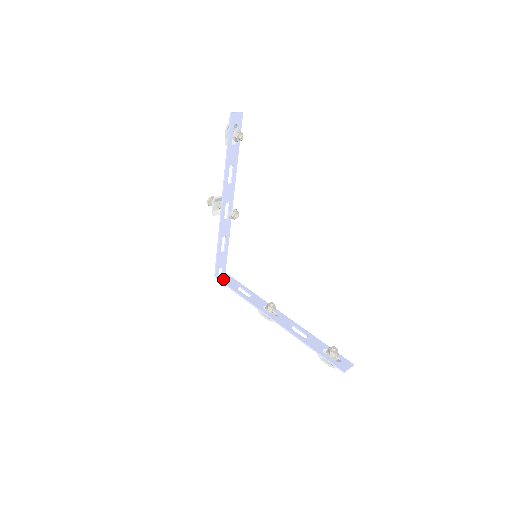
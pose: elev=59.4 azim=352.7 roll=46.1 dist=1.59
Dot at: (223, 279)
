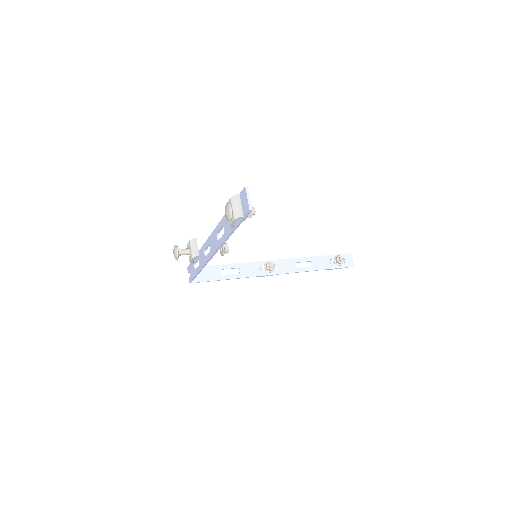
Dot at: (200, 278)
